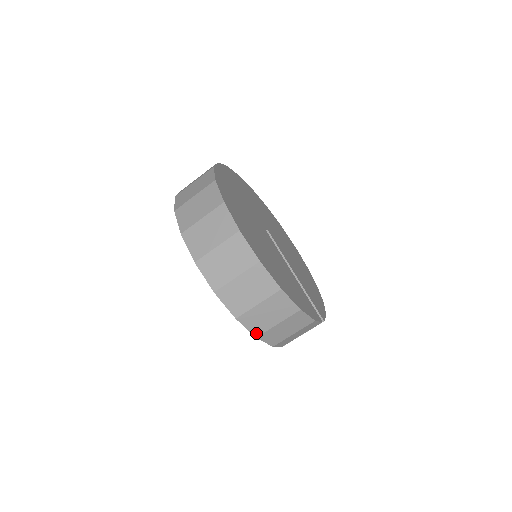
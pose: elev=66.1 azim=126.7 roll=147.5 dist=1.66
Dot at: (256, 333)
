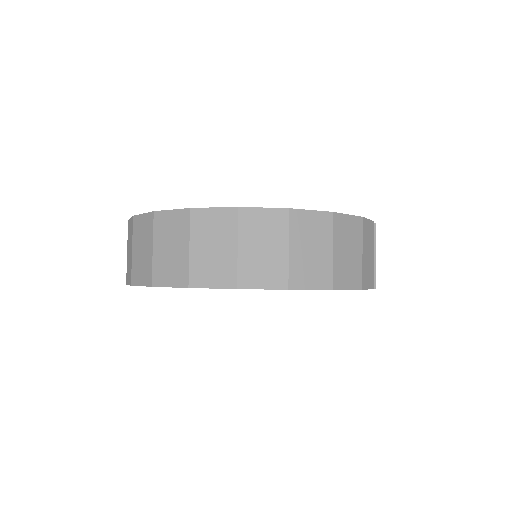
Dot at: (326, 285)
